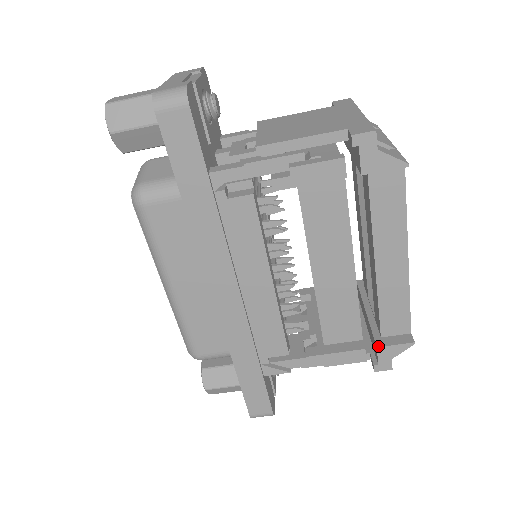
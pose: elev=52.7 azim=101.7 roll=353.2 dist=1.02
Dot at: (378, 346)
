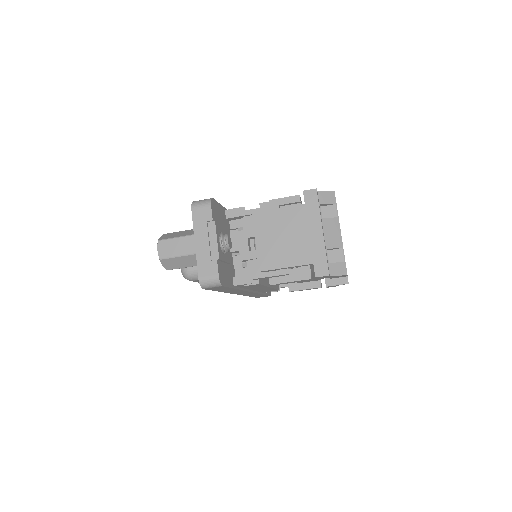
Dot at: (329, 286)
